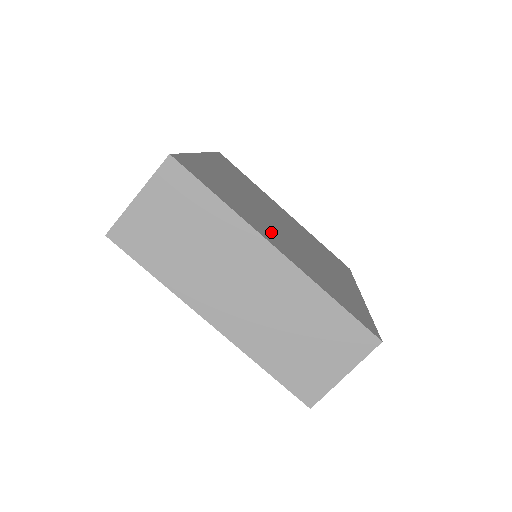
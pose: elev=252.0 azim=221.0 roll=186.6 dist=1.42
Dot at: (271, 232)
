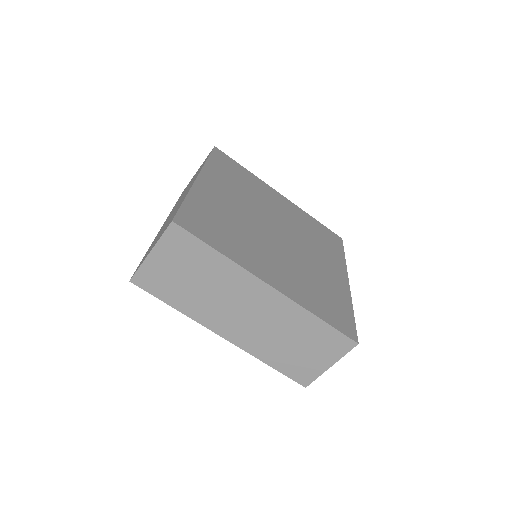
Dot at: (265, 259)
